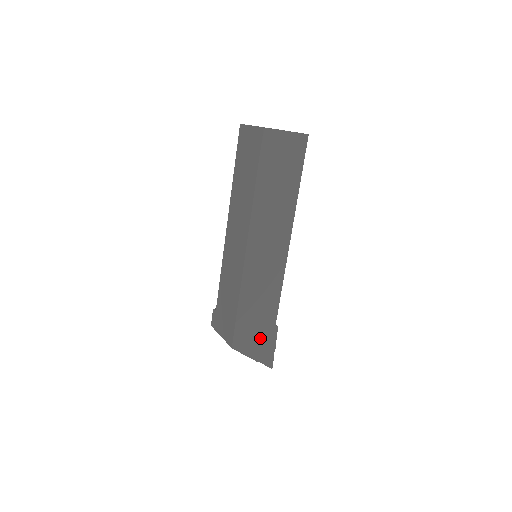
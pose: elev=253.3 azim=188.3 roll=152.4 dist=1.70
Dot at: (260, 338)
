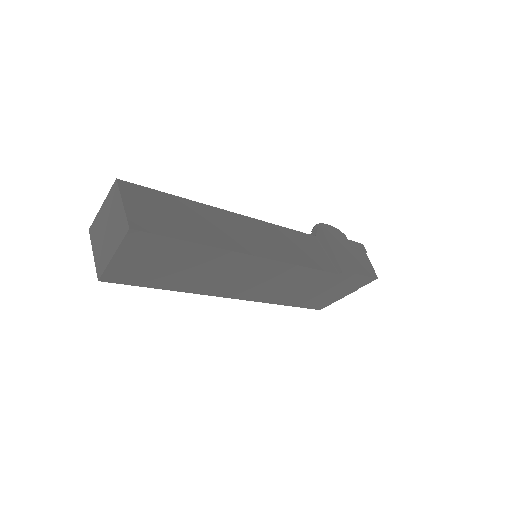
Dot at: (336, 288)
